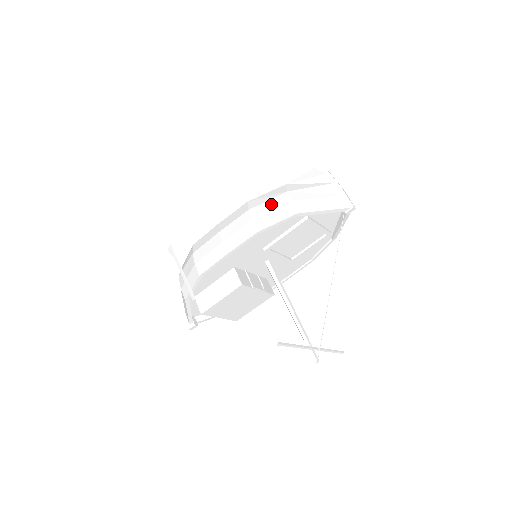
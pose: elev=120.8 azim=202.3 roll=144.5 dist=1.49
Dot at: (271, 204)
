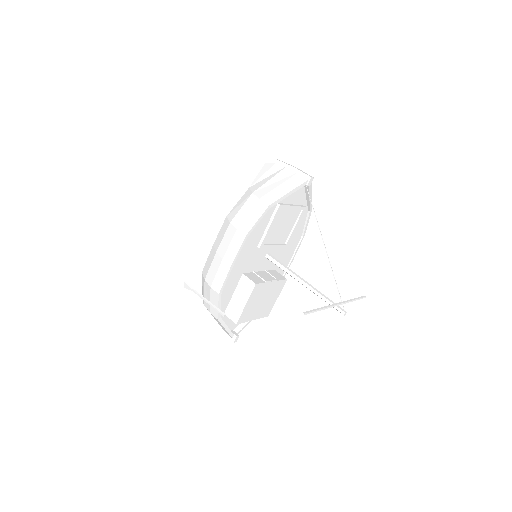
Dot at: (245, 209)
